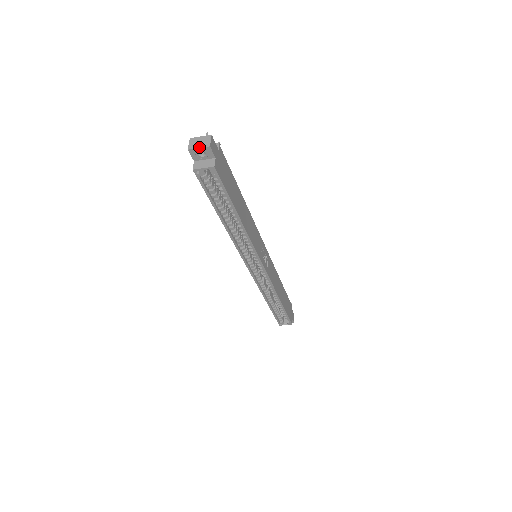
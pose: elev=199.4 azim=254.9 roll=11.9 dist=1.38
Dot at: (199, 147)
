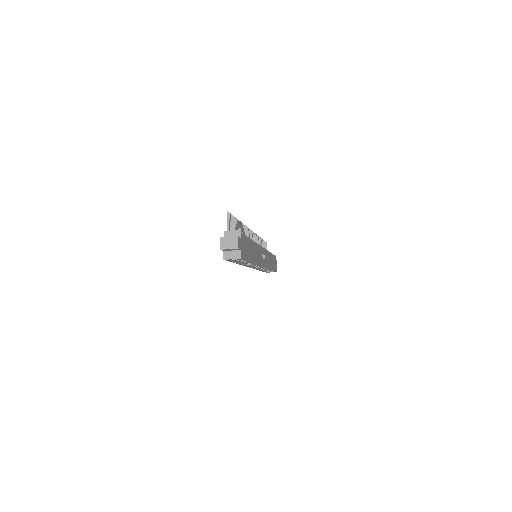
Dot at: (229, 248)
